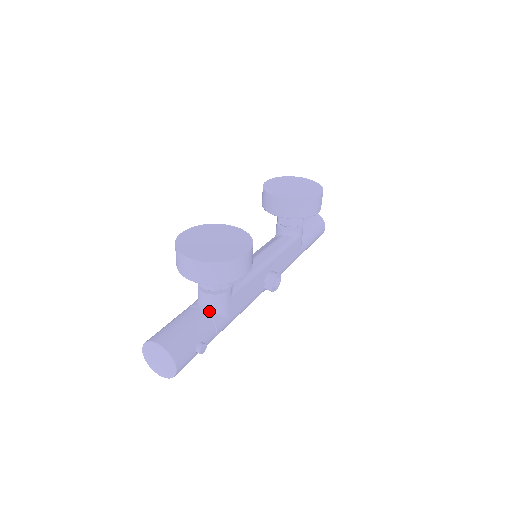
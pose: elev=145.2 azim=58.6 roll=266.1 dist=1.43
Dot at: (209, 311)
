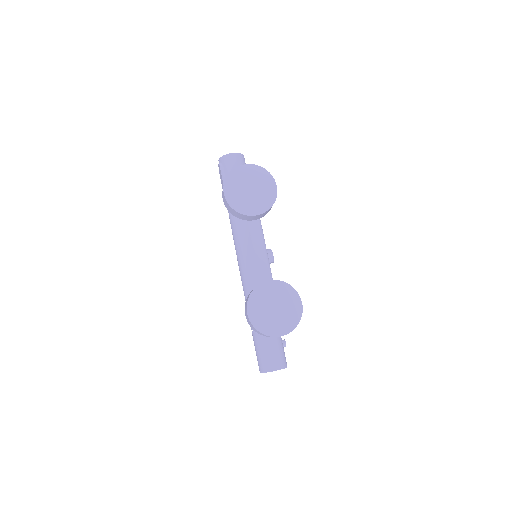
Dot at: occluded
